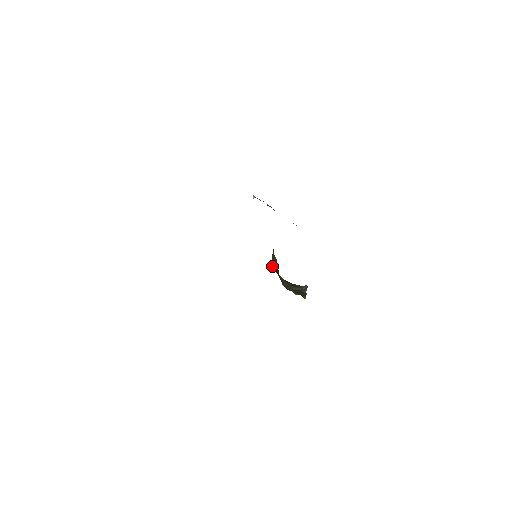
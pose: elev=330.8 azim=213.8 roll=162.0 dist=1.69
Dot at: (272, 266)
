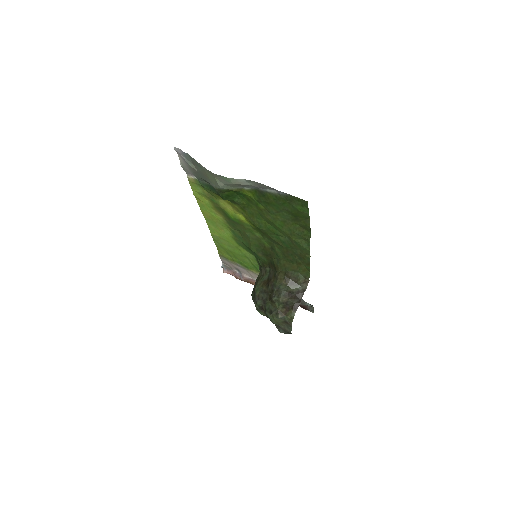
Dot at: (257, 289)
